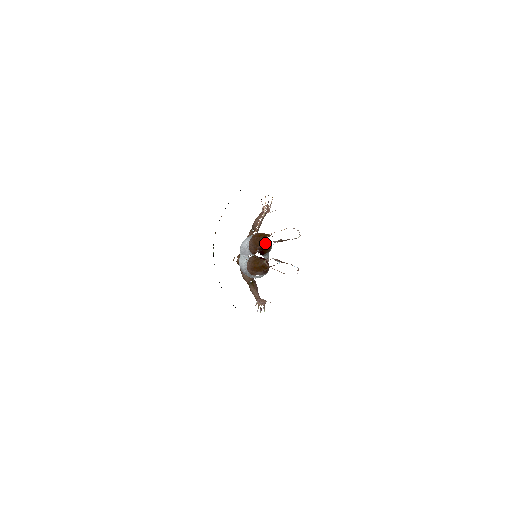
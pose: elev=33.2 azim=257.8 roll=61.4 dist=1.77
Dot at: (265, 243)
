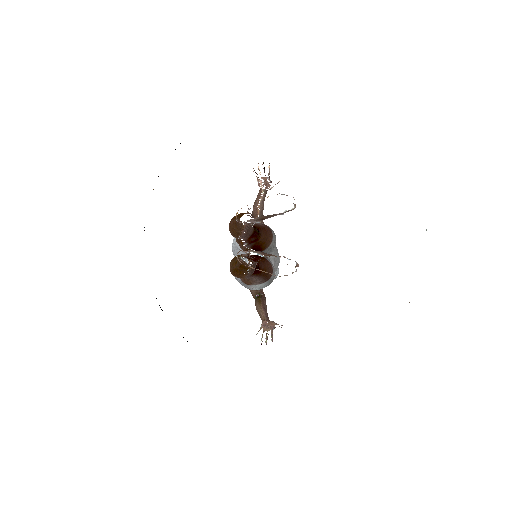
Dot at: (254, 231)
